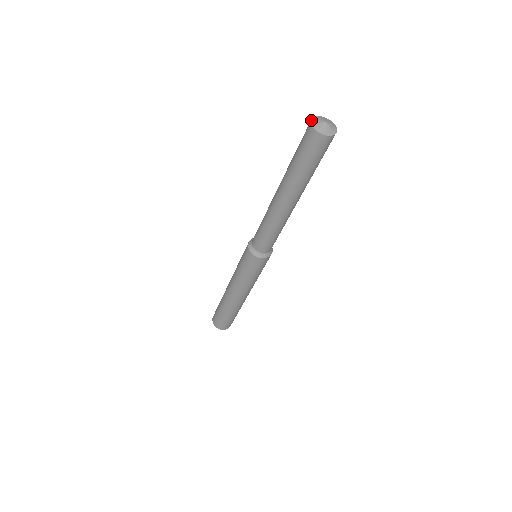
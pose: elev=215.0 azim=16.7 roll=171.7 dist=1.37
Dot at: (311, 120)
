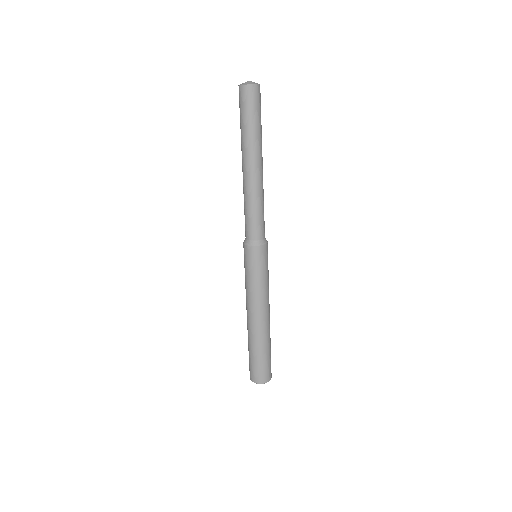
Dot at: (238, 85)
